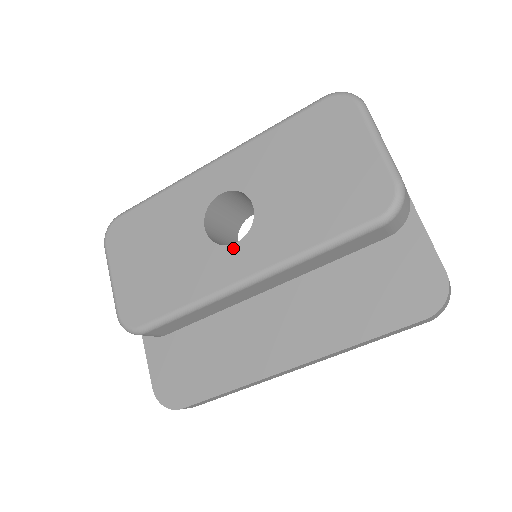
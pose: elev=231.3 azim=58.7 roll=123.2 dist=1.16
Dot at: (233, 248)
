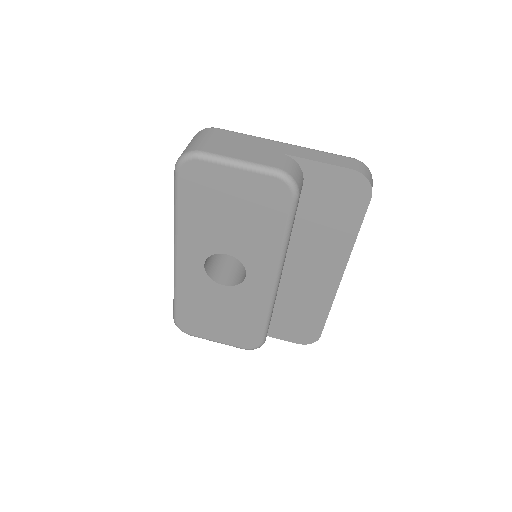
Dot at: (248, 279)
